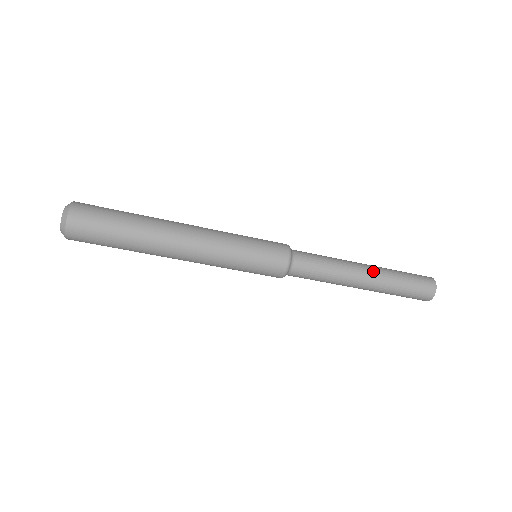
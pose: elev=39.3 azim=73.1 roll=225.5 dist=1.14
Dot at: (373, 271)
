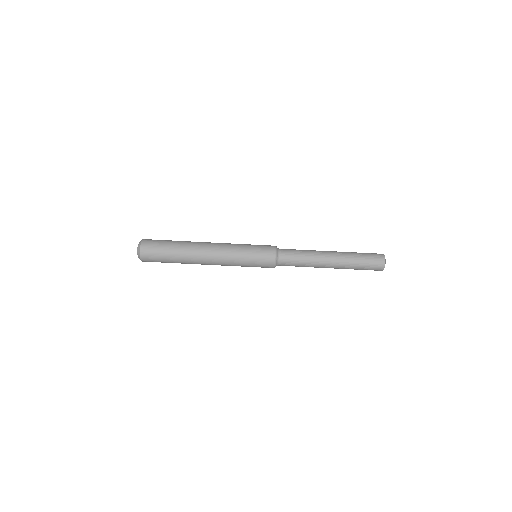
Dot at: occluded
